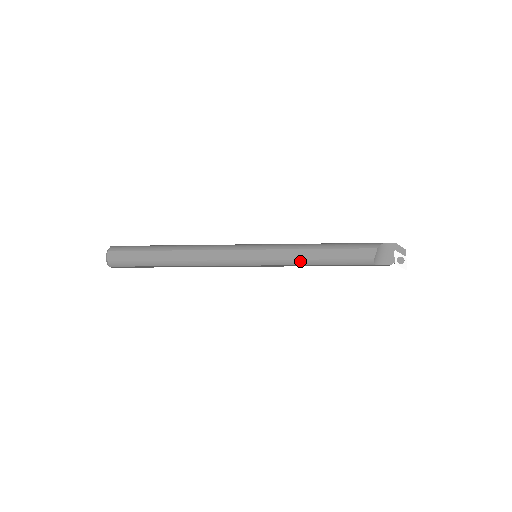
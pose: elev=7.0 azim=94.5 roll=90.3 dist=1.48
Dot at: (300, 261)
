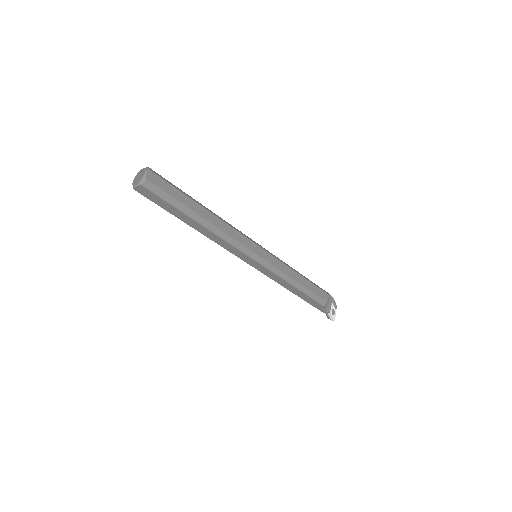
Dot at: (288, 277)
